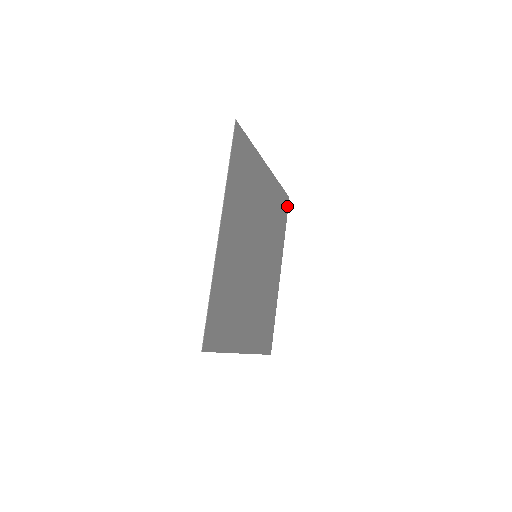
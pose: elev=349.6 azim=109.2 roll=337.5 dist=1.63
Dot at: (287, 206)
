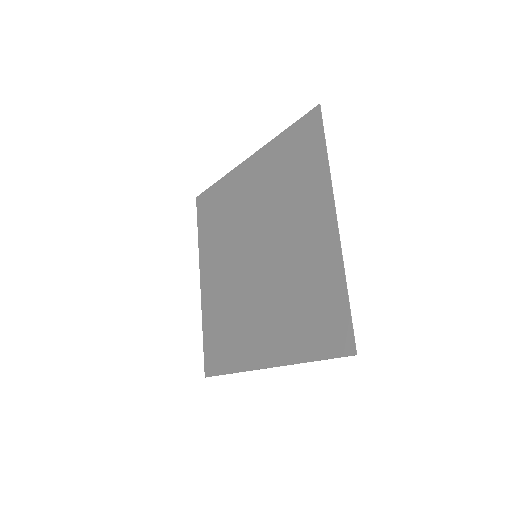
Dot at: (198, 206)
